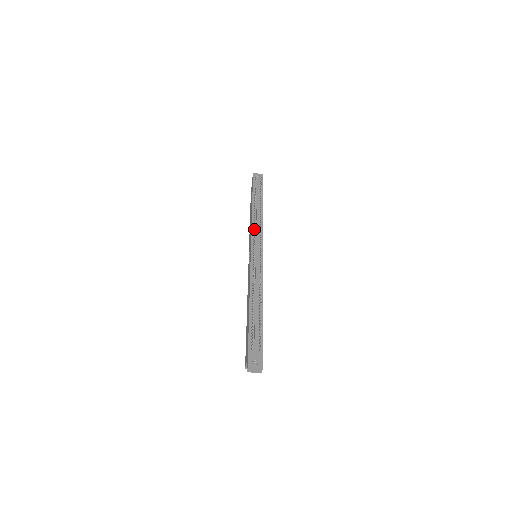
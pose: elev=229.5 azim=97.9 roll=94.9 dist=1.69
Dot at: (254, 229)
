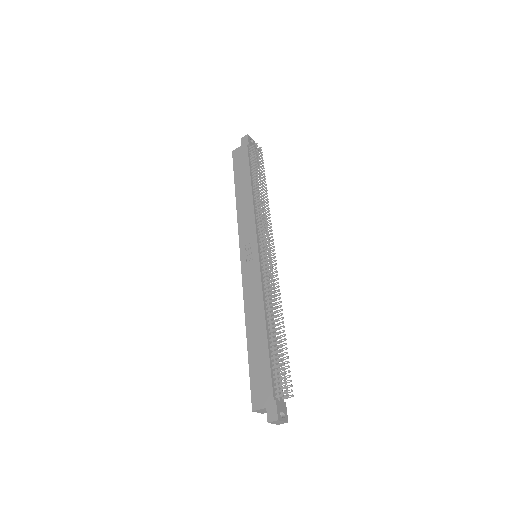
Dot at: (263, 222)
